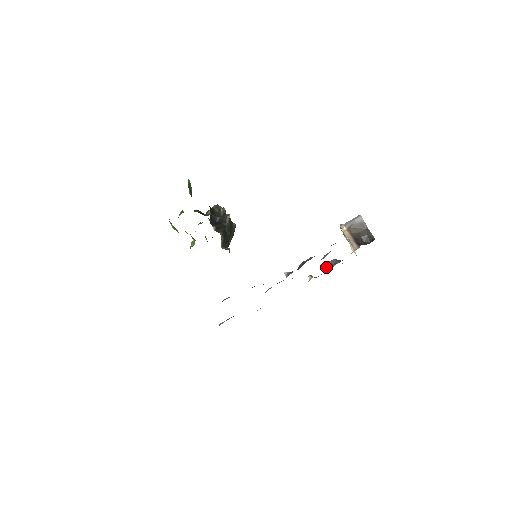
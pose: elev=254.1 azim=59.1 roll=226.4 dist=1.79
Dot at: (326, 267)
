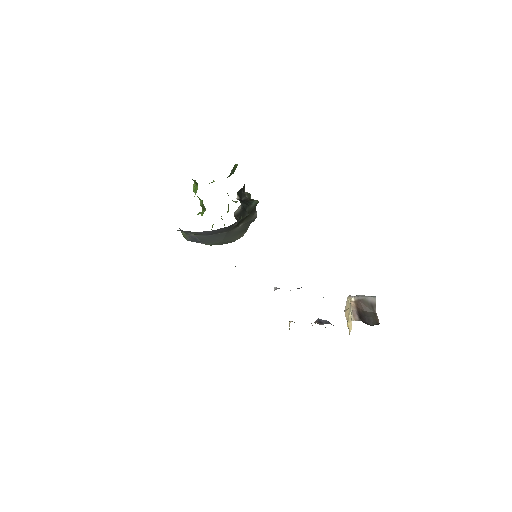
Dot at: (314, 322)
